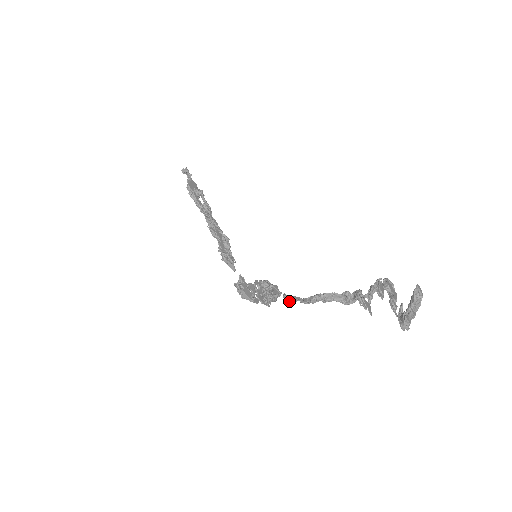
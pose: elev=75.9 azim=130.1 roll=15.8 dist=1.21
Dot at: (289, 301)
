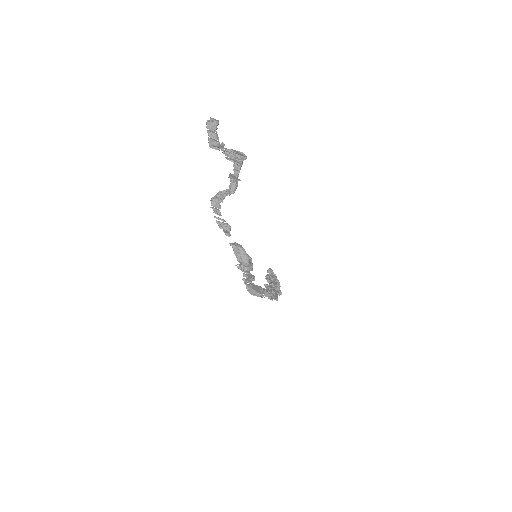
Dot at: (218, 225)
